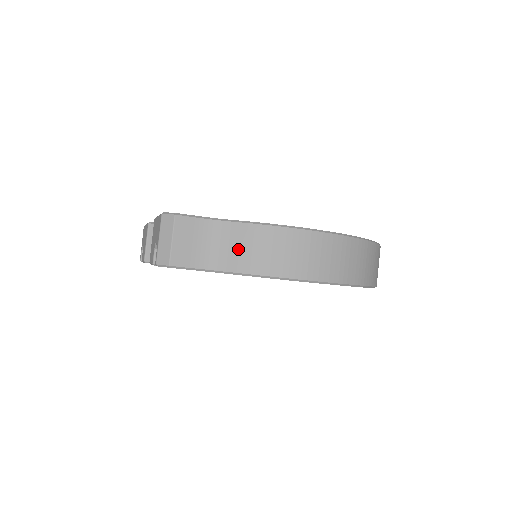
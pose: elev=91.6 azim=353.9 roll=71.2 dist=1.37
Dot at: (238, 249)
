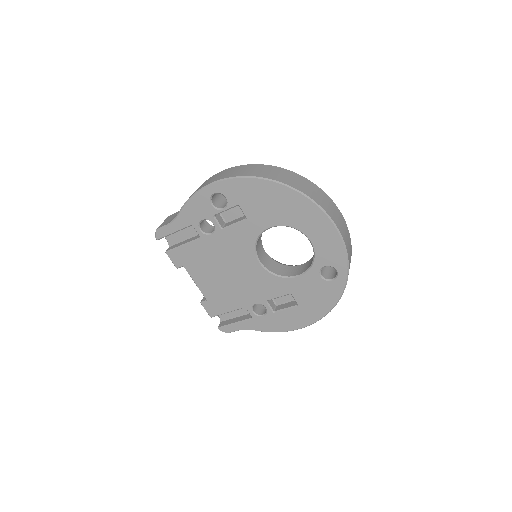
Dot at: occluded
